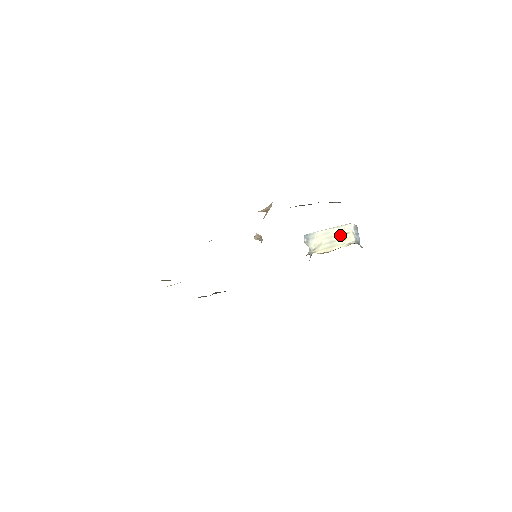
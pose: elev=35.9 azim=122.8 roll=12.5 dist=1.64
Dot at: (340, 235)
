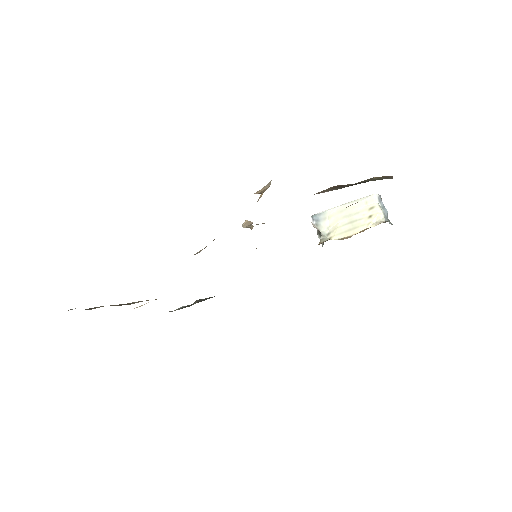
Dot at: (362, 211)
